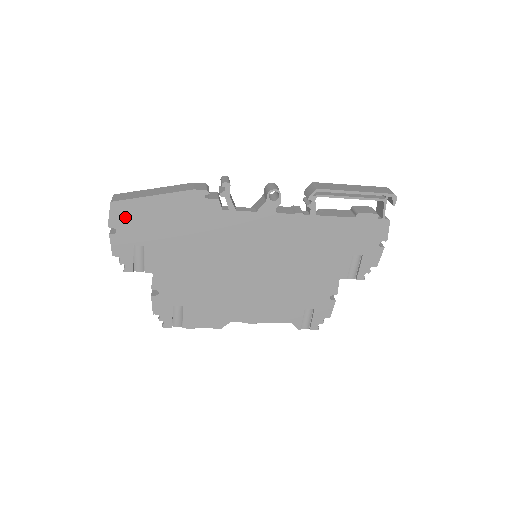
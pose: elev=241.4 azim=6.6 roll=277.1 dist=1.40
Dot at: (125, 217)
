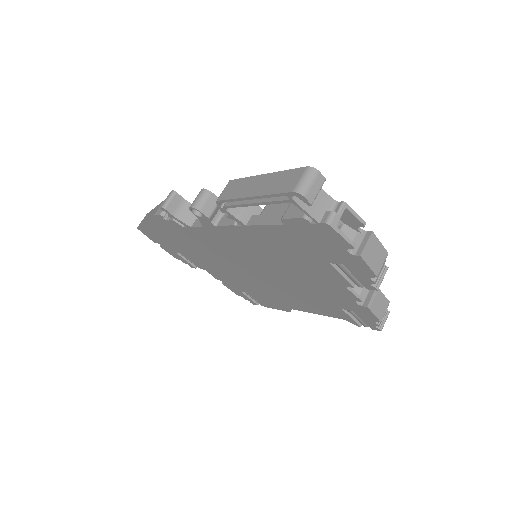
Dot at: (152, 236)
